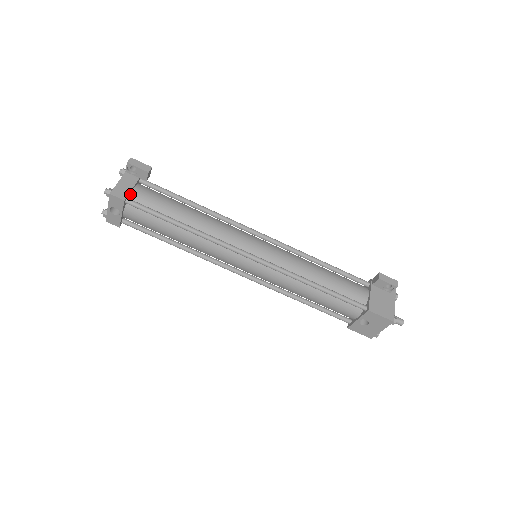
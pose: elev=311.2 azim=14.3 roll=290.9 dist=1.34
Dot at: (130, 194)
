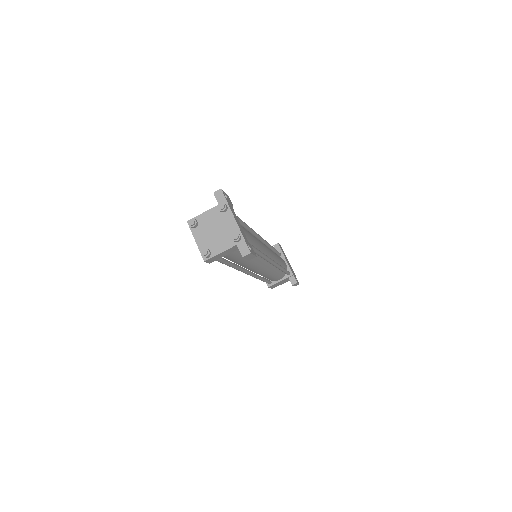
Dot at: occluded
